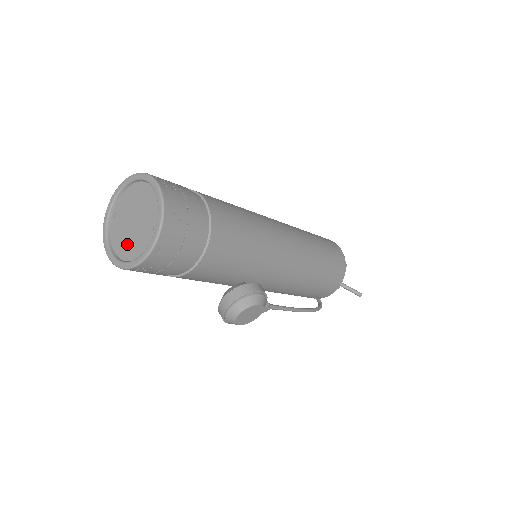
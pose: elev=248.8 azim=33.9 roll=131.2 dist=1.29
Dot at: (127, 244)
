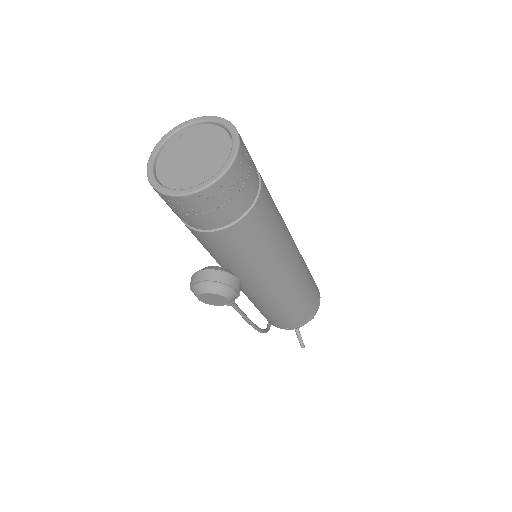
Dot at: (172, 169)
